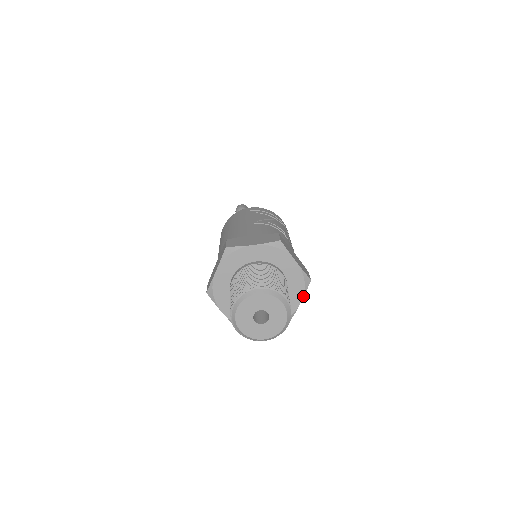
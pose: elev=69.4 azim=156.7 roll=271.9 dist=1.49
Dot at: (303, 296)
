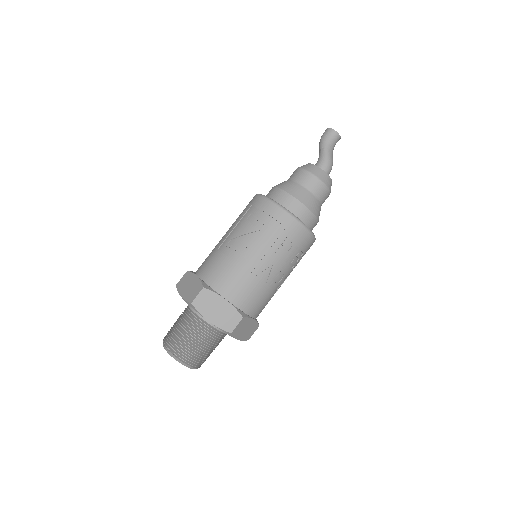
Dot at: (235, 338)
